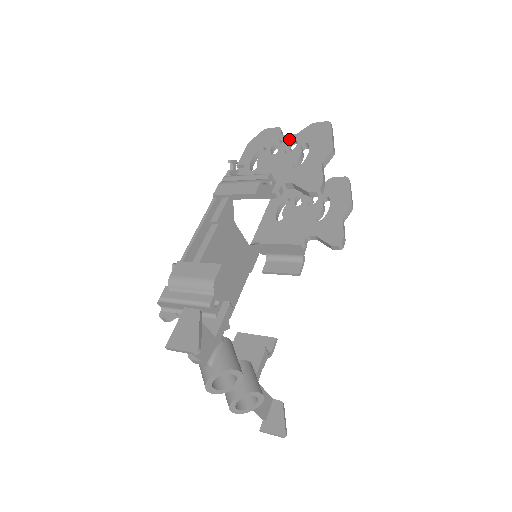
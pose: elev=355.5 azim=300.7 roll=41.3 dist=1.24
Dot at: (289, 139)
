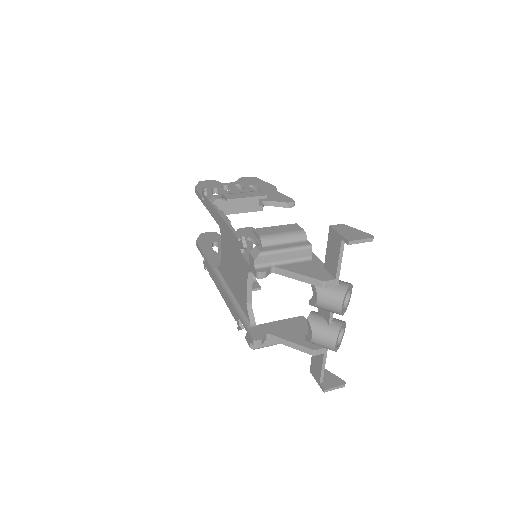
Dot at: (232, 184)
